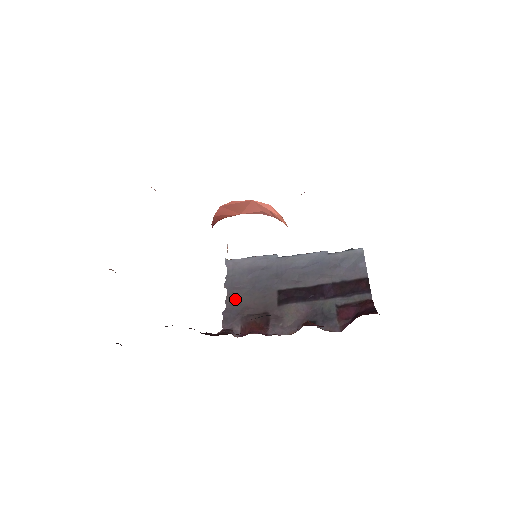
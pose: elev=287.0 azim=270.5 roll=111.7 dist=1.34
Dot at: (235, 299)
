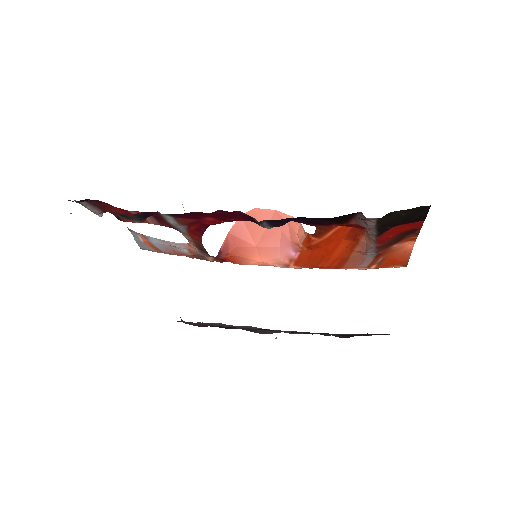
Dot at: occluded
